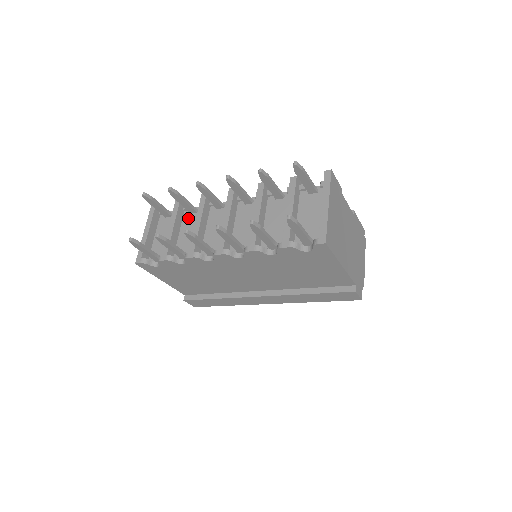
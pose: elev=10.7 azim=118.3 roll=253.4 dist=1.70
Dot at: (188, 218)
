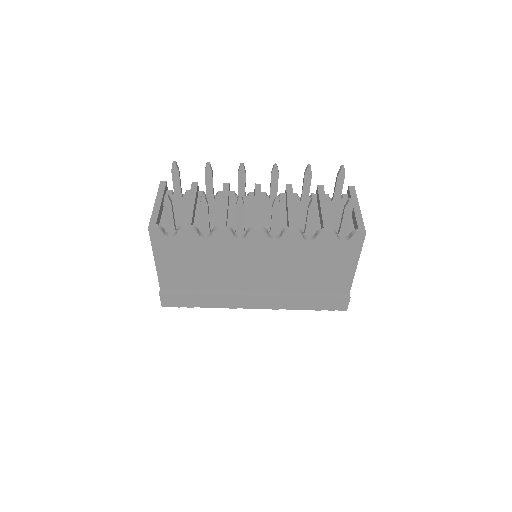
Dot at: occluded
